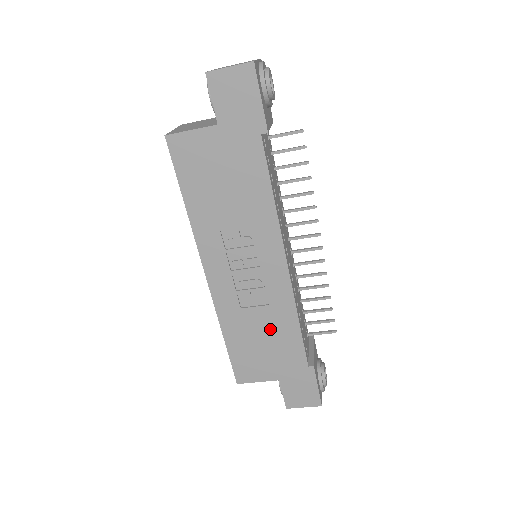
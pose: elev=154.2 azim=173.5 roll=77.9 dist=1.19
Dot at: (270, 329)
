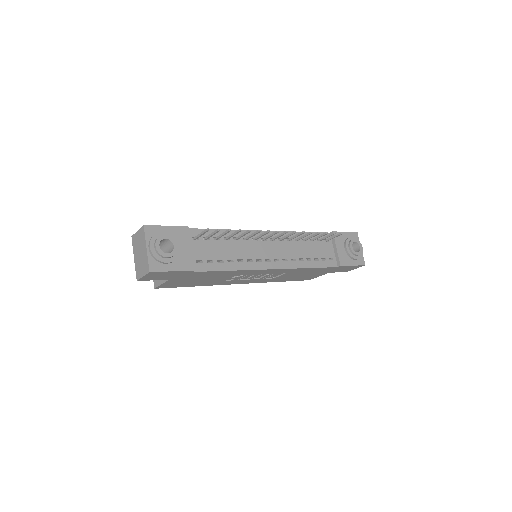
Dot at: (299, 273)
